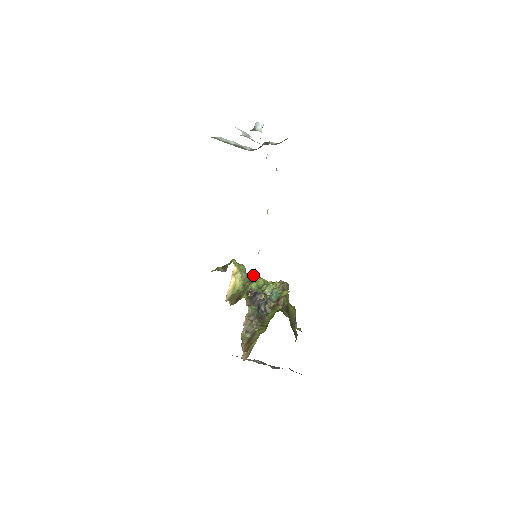
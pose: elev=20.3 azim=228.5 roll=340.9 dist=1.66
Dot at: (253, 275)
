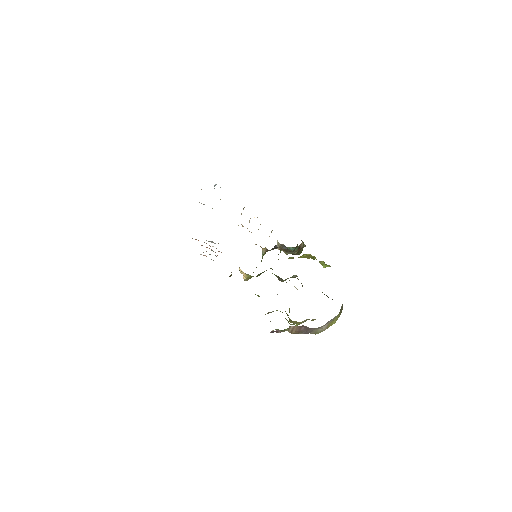
Dot at: occluded
